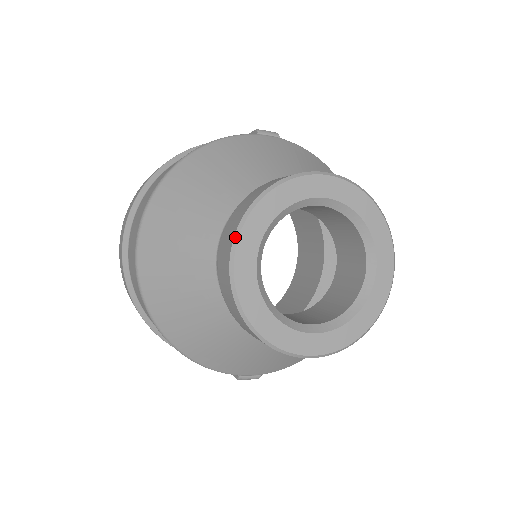
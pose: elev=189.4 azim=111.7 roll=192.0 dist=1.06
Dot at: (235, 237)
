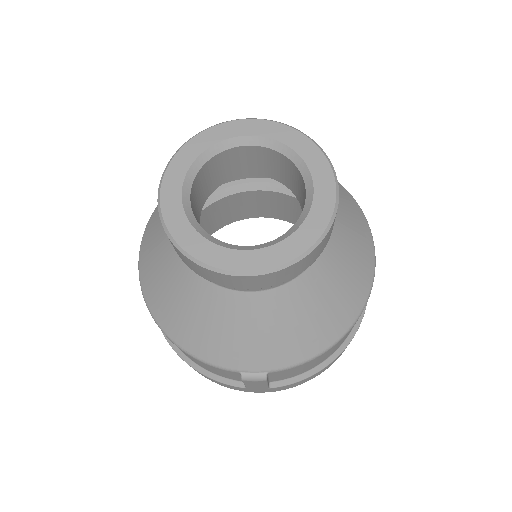
Dot at: (163, 174)
